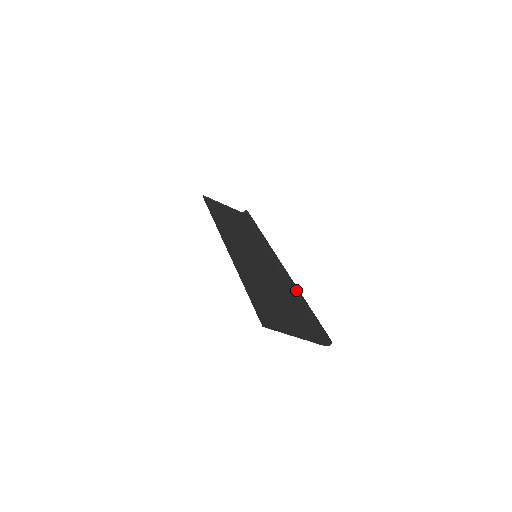
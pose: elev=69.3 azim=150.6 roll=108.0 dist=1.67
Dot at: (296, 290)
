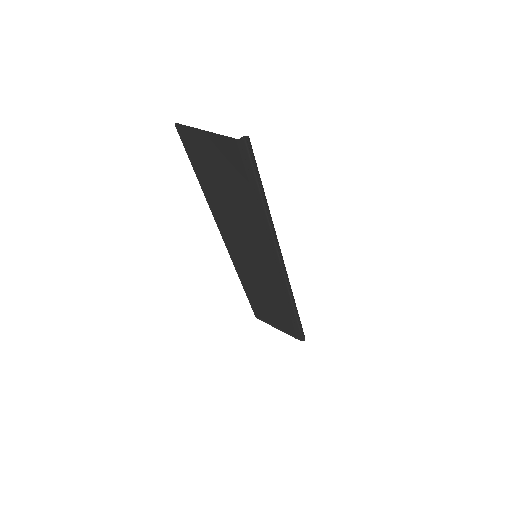
Dot at: (268, 218)
